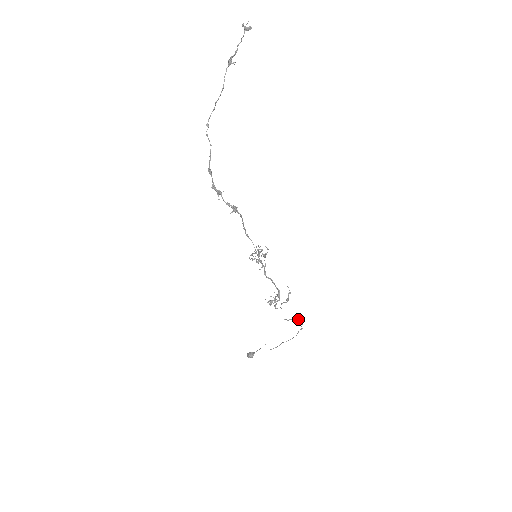
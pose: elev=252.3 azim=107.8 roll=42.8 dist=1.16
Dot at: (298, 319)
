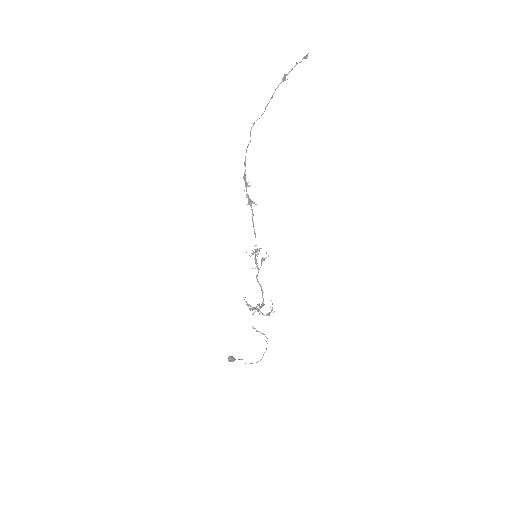
Dot at: occluded
